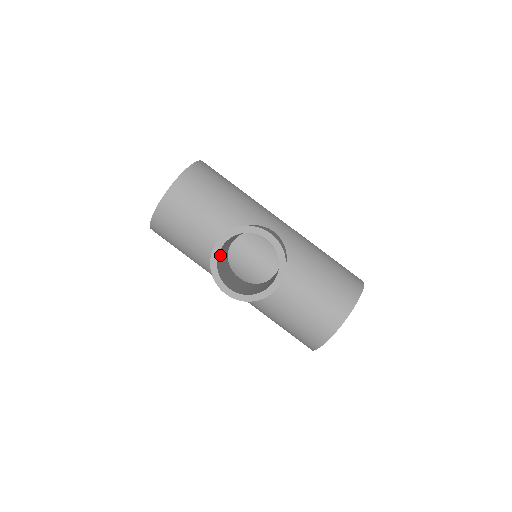
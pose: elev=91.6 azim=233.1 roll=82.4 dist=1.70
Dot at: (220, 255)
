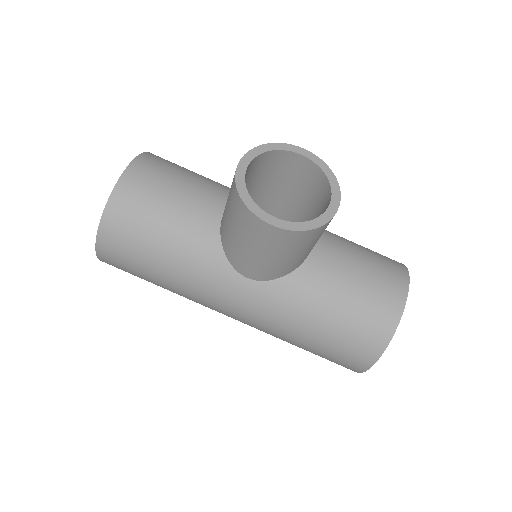
Dot at: occluded
